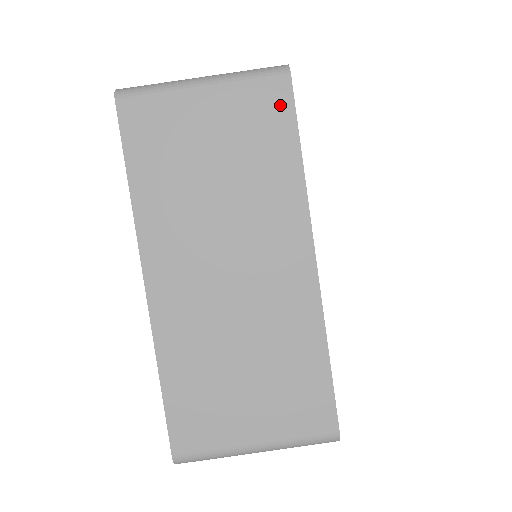
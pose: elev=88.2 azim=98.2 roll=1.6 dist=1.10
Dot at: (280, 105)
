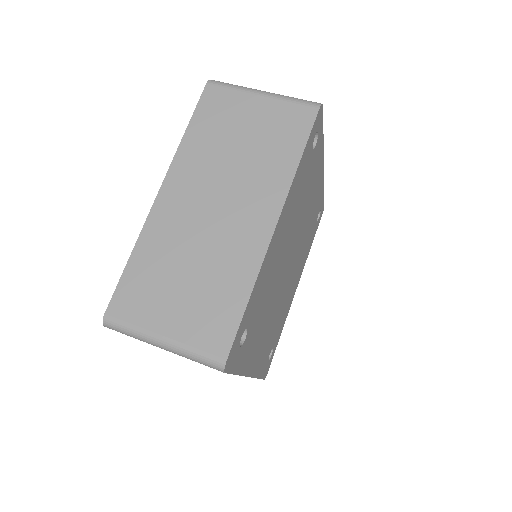
Dot at: (303, 122)
